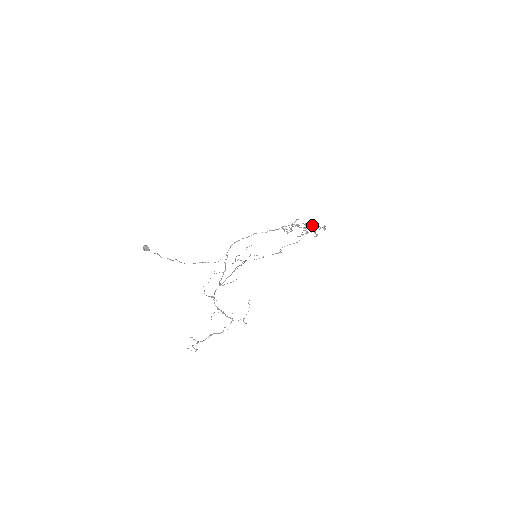
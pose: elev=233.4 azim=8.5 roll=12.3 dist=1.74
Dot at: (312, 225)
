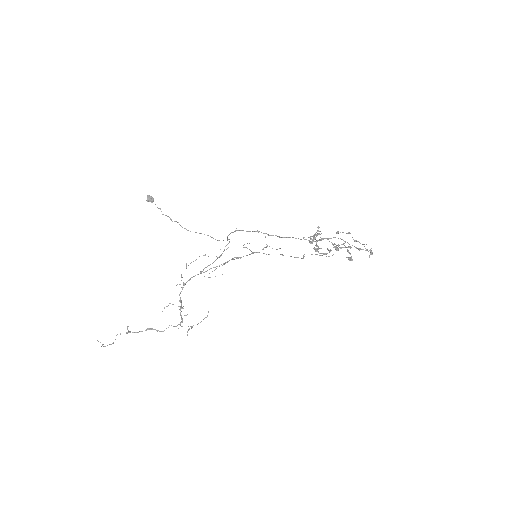
Dot at: occluded
